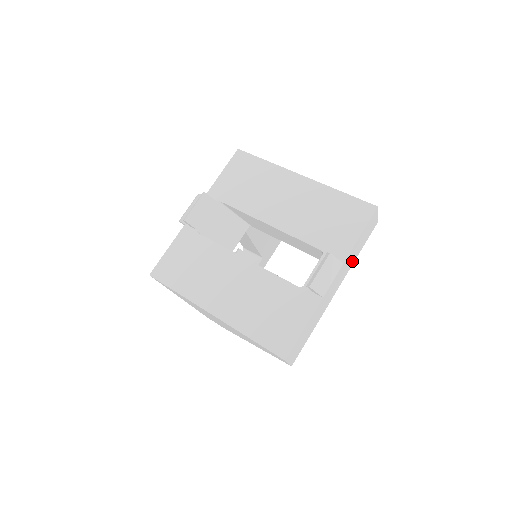
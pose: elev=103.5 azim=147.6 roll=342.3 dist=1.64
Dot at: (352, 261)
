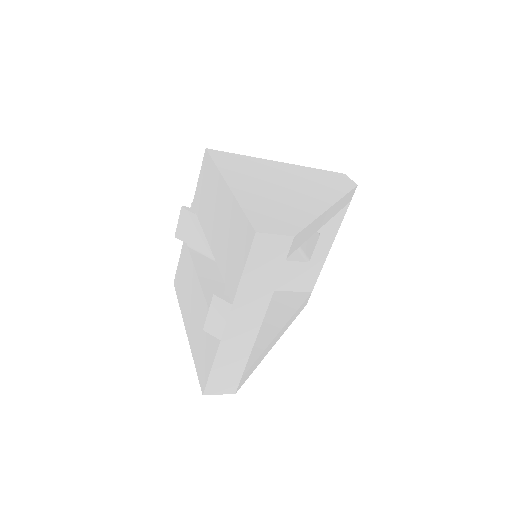
Dot at: (265, 292)
